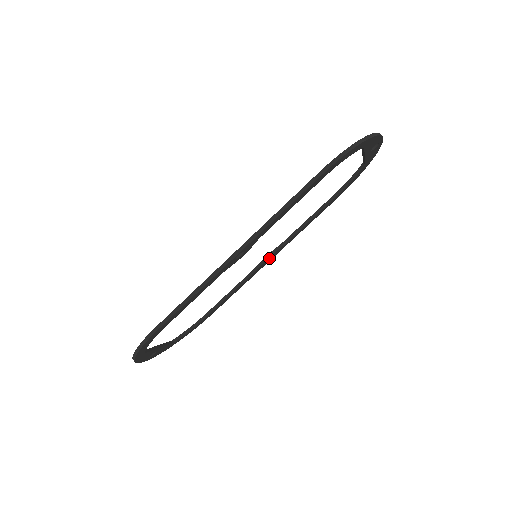
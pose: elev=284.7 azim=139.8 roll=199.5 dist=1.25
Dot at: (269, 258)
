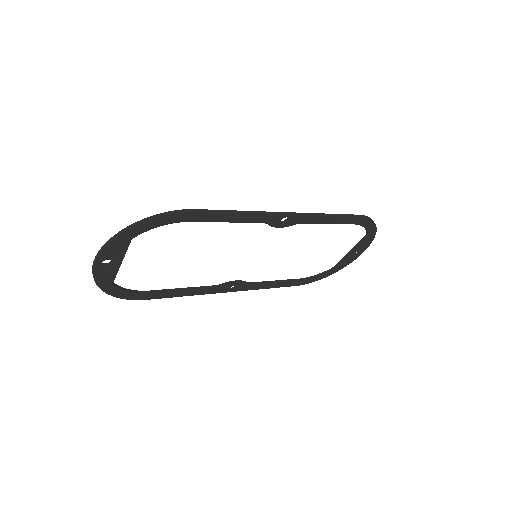
Dot at: (230, 289)
